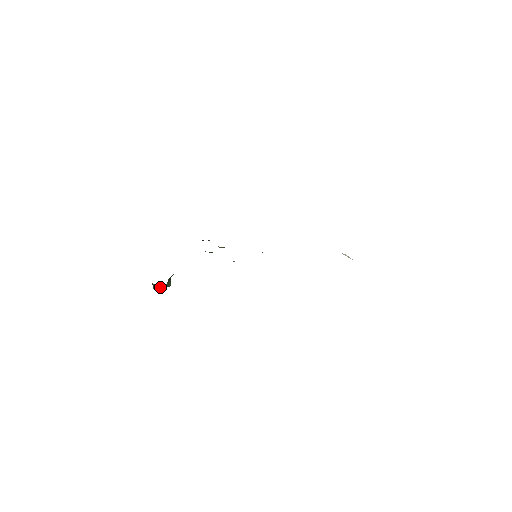
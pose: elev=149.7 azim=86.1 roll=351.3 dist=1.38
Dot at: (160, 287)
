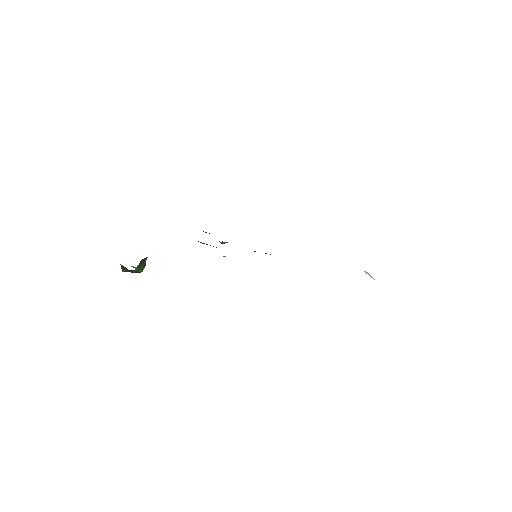
Dot at: (129, 271)
